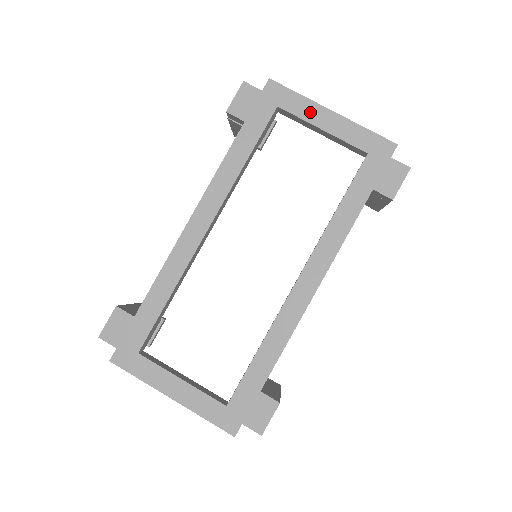
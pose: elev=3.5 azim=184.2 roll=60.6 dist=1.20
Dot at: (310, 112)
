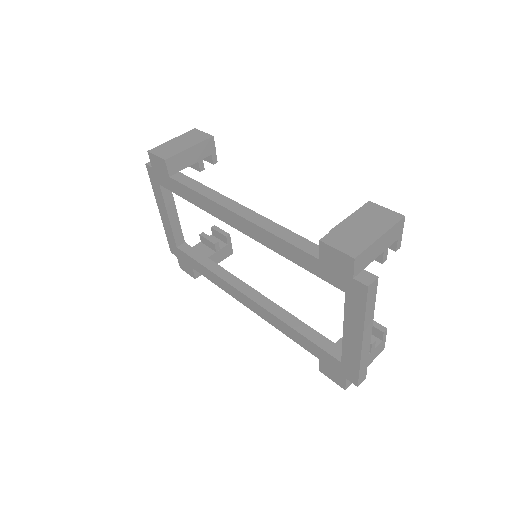
Dot at: (353, 323)
